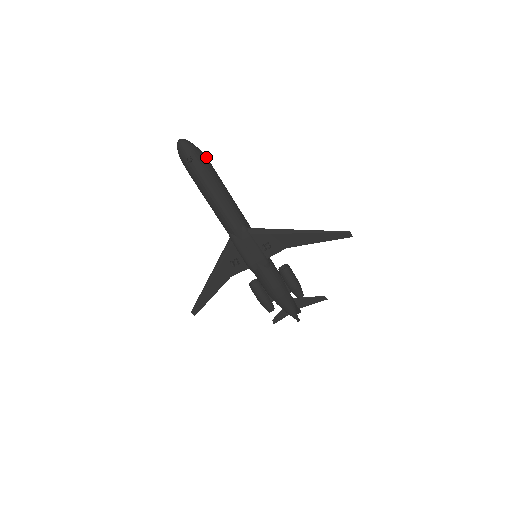
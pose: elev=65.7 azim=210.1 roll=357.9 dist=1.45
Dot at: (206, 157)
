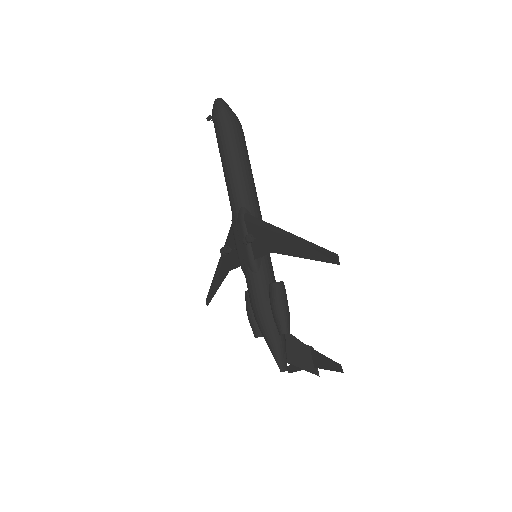
Dot at: (236, 122)
